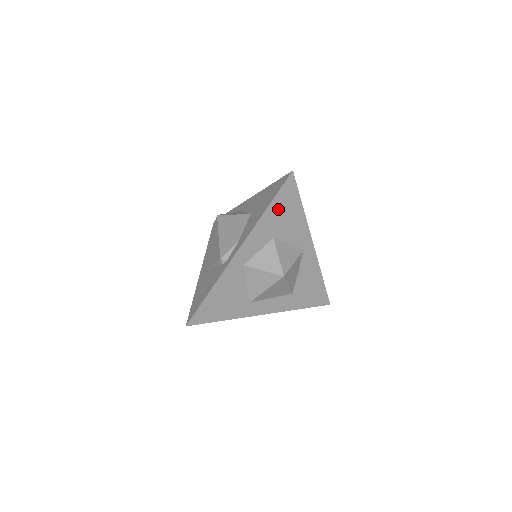
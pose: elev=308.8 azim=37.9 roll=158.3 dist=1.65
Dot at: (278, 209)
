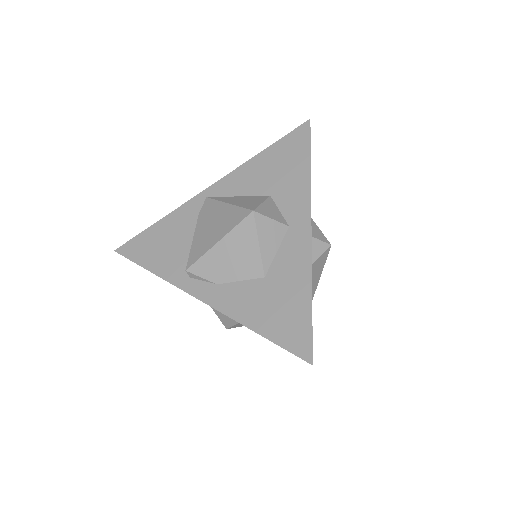
Dot at: occluded
